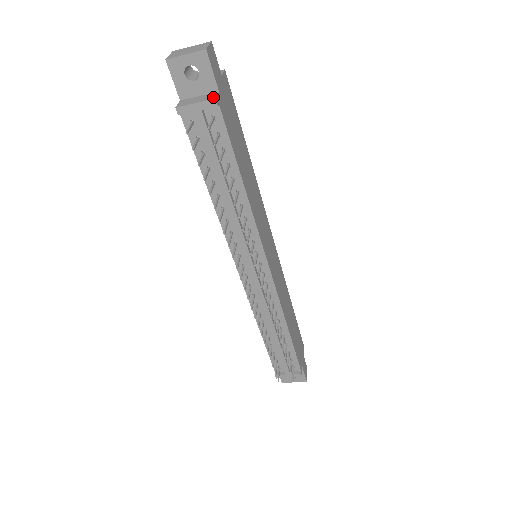
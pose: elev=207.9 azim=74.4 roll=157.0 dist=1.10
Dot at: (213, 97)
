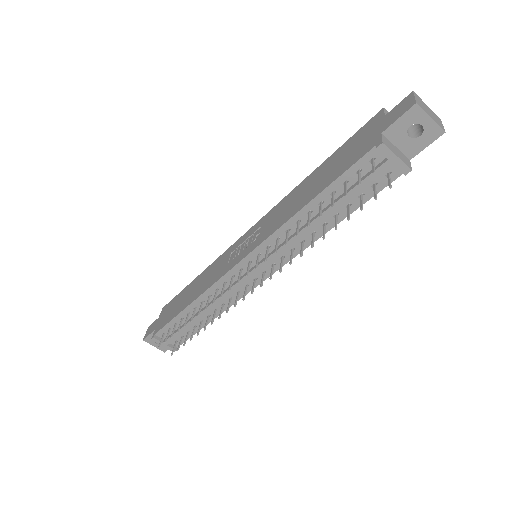
Dot at: (410, 165)
